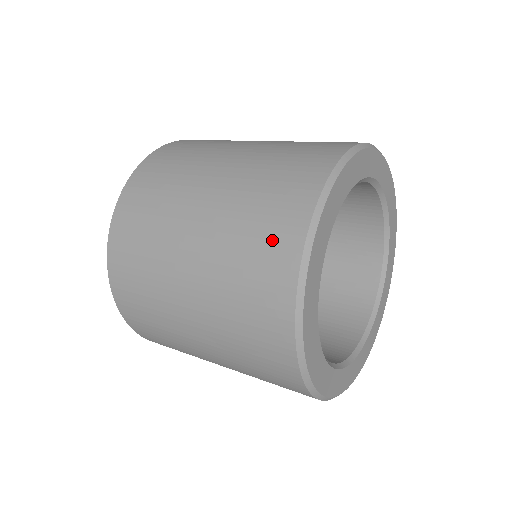
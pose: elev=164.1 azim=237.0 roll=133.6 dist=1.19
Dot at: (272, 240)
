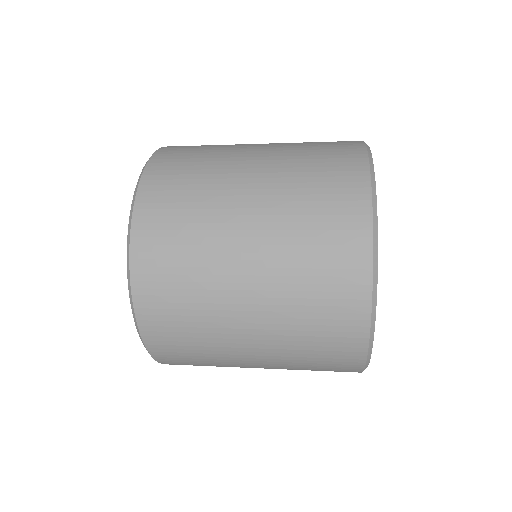
Dot at: (339, 194)
